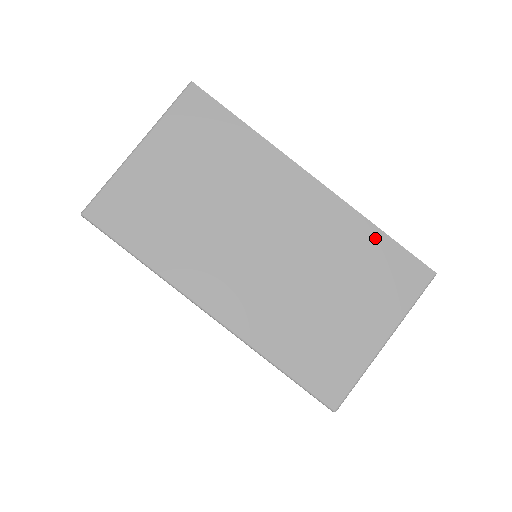
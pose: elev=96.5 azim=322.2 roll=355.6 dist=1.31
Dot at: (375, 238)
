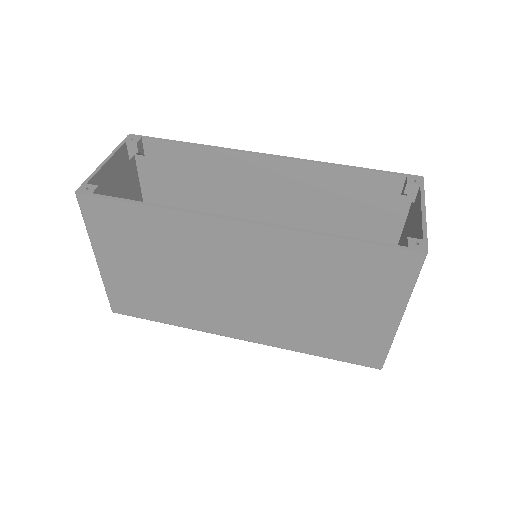
Dot at: (337, 247)
